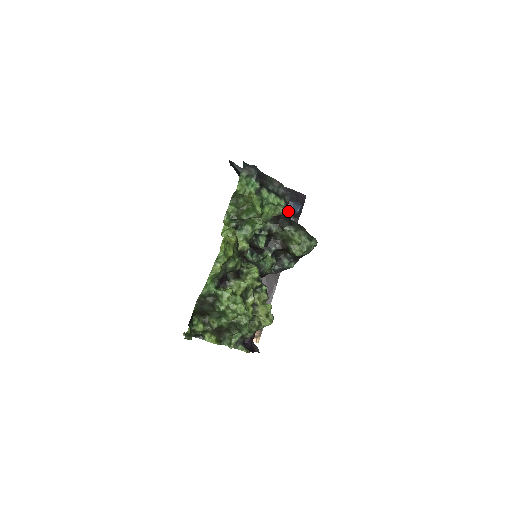
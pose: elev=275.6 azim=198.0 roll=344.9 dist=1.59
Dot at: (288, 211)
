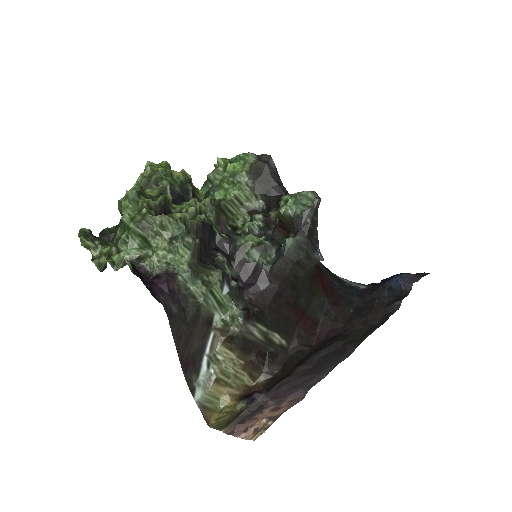
Dot at: (390, 288)
